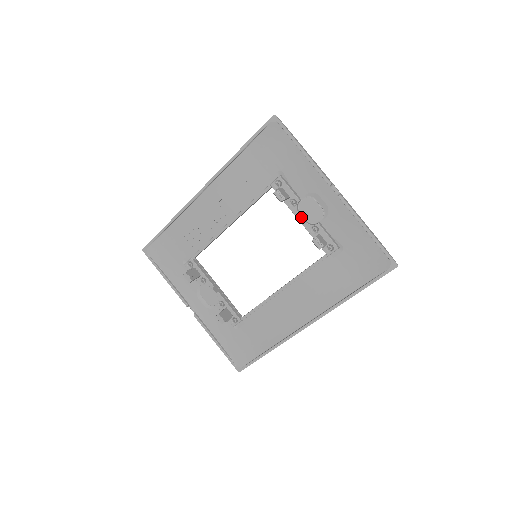
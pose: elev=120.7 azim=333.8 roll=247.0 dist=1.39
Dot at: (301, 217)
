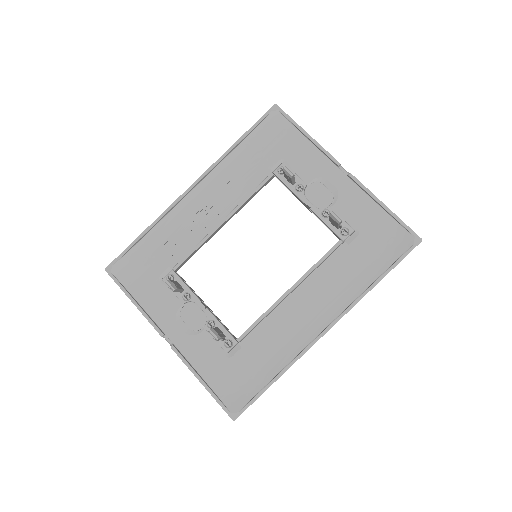
Dot at: (309, 202)
